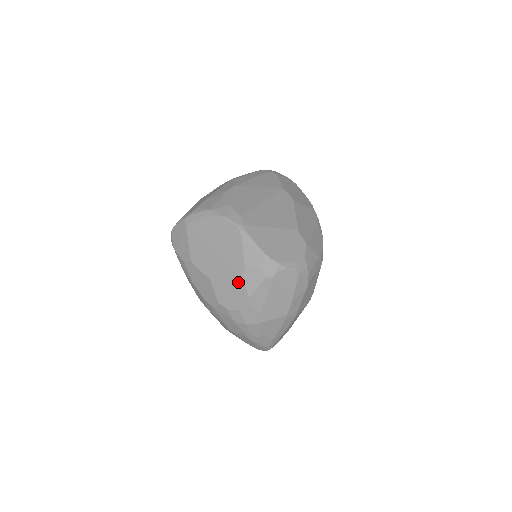
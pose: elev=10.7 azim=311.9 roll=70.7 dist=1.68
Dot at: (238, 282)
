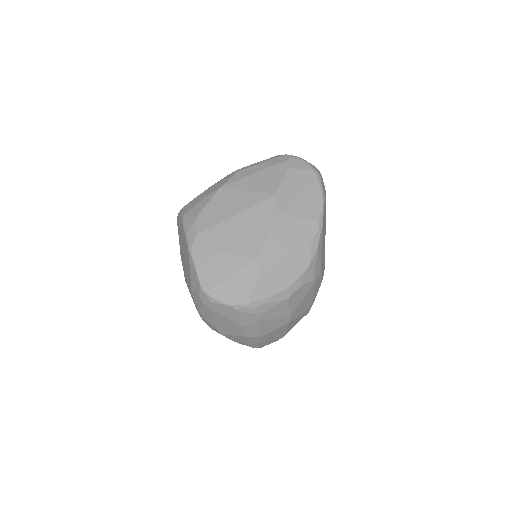
Dot at: occluded
